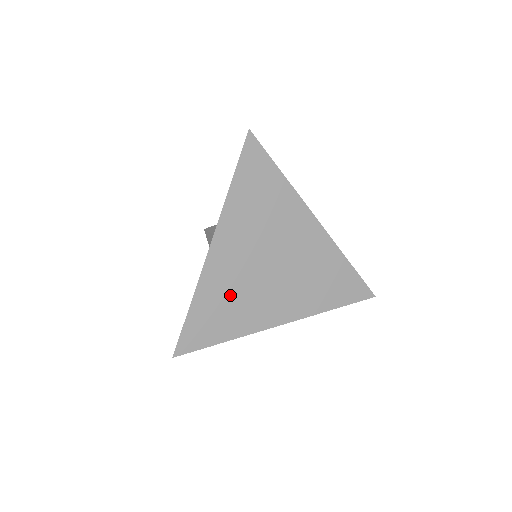
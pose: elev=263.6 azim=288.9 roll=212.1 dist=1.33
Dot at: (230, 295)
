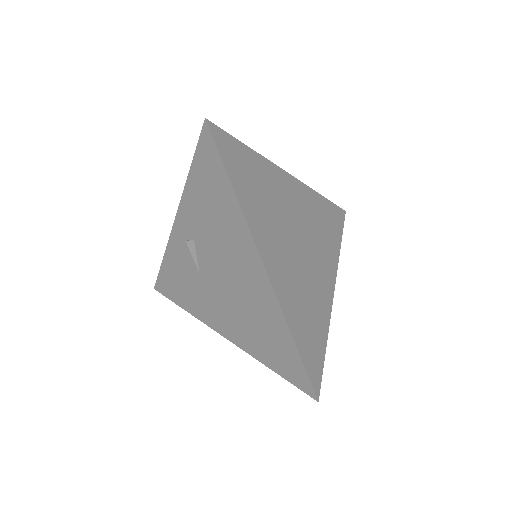
Dot at: (269, 195)
